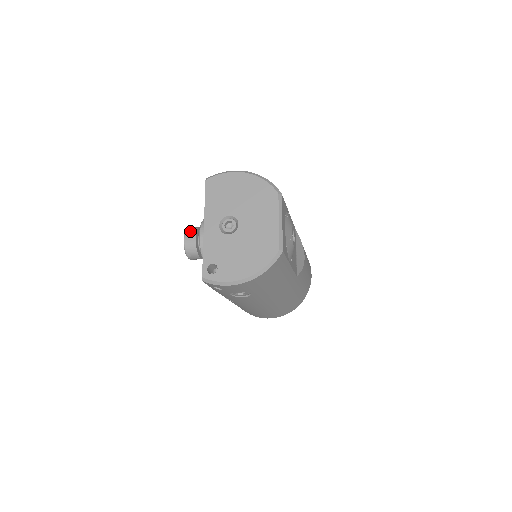
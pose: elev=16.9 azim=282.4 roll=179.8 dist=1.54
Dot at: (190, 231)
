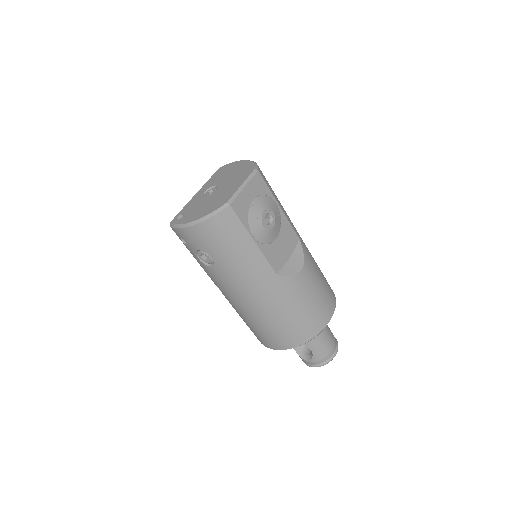
Dot at: occluded
